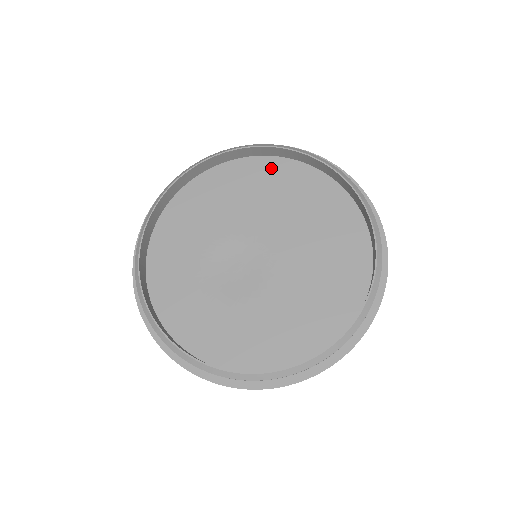
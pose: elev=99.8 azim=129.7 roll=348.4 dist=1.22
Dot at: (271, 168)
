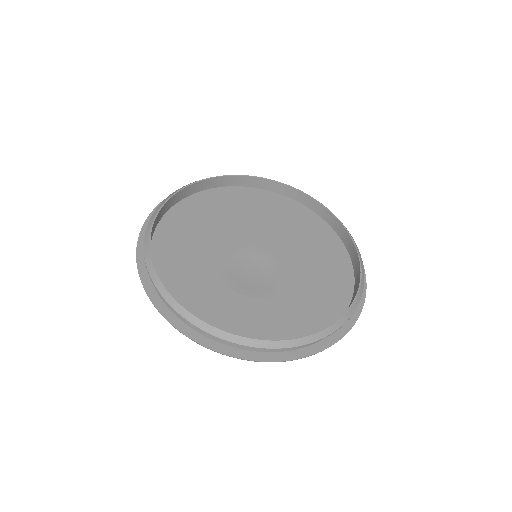
Dot at: (204, 200)
